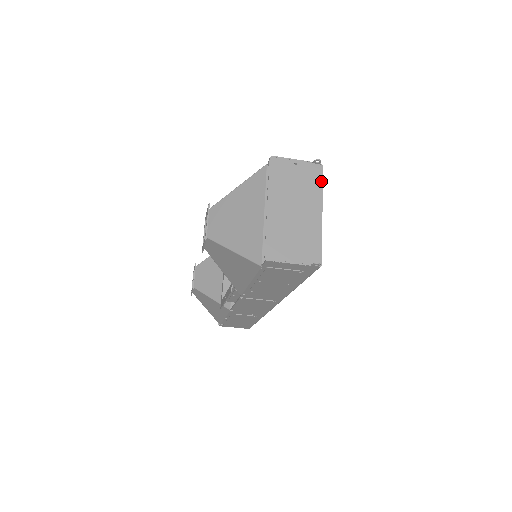
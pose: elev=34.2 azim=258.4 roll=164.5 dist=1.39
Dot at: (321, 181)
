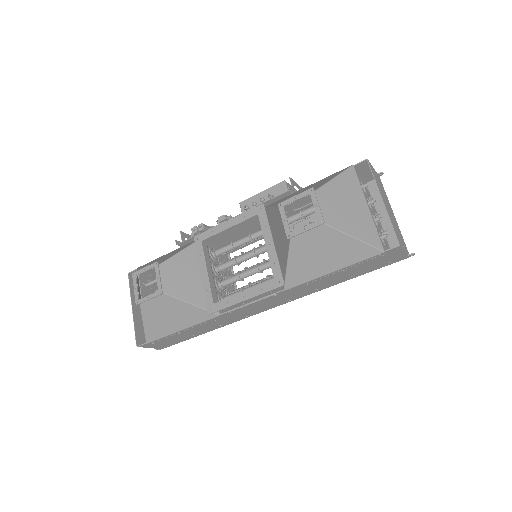
Dot at: occluded
